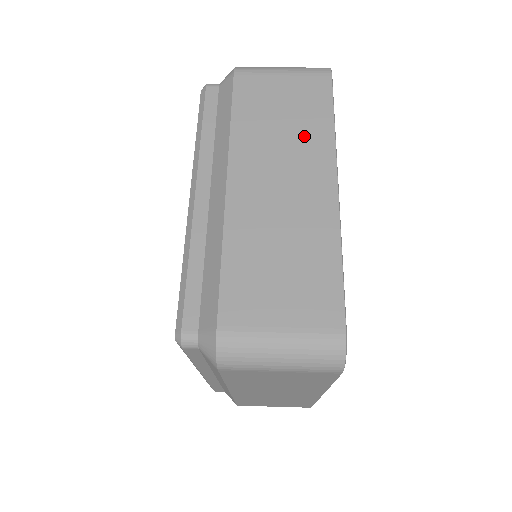
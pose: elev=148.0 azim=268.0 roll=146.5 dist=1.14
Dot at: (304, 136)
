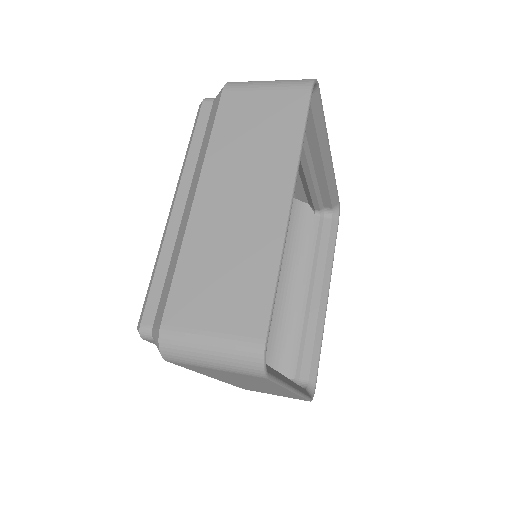
Dot at: (271, 152)
